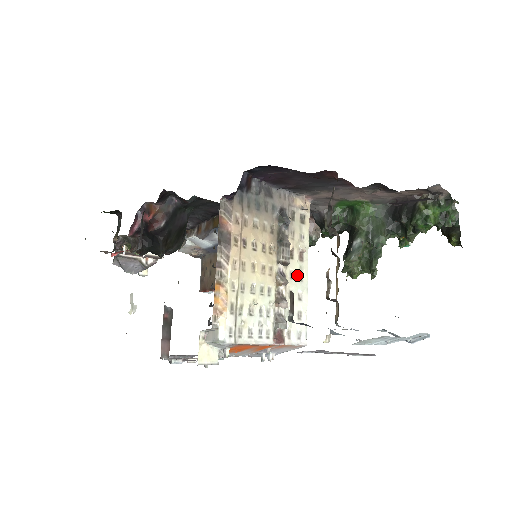
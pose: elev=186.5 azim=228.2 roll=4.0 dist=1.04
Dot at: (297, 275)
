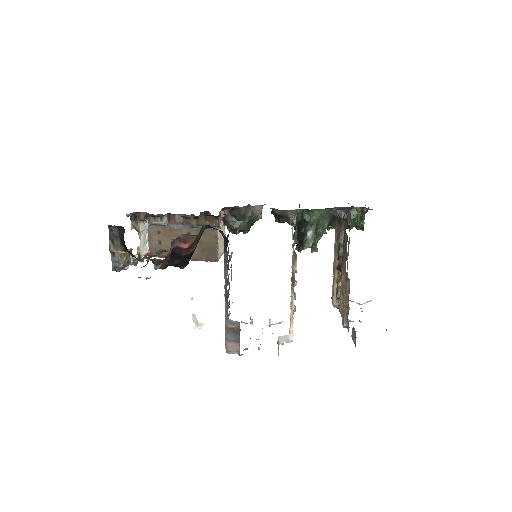
Dot at: occluded
